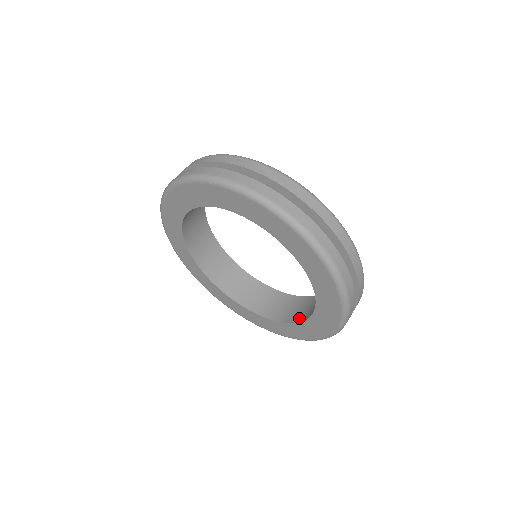
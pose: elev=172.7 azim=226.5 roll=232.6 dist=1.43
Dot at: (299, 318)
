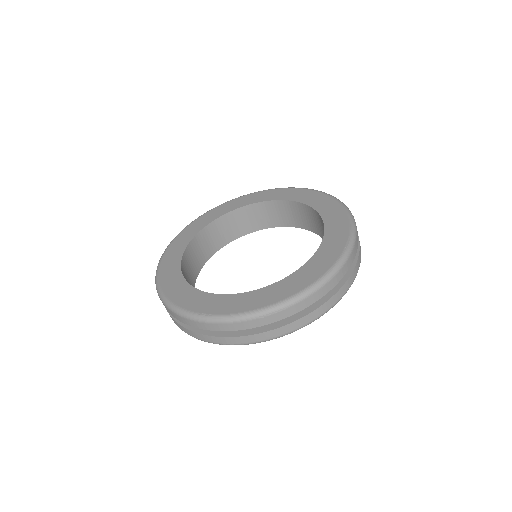
Dot at: occluded
